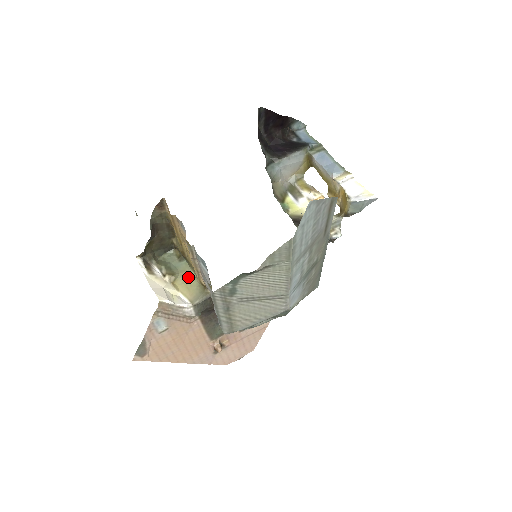
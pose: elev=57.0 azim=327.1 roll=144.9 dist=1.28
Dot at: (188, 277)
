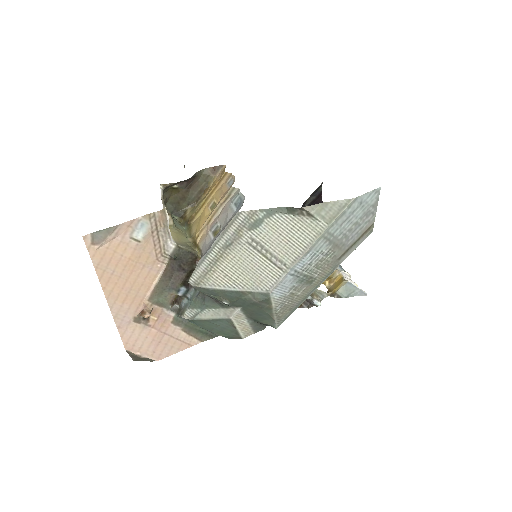
Dot at: (182, 234)
